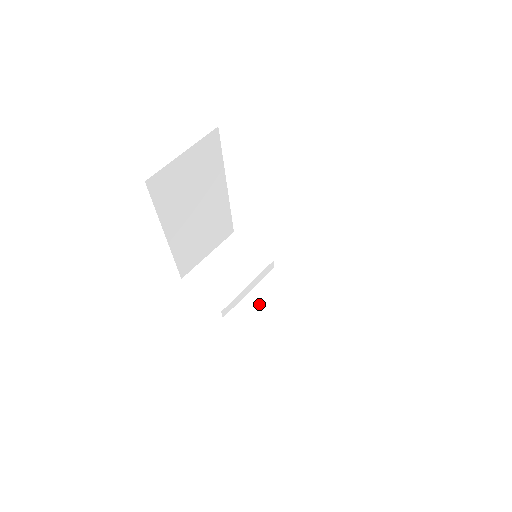
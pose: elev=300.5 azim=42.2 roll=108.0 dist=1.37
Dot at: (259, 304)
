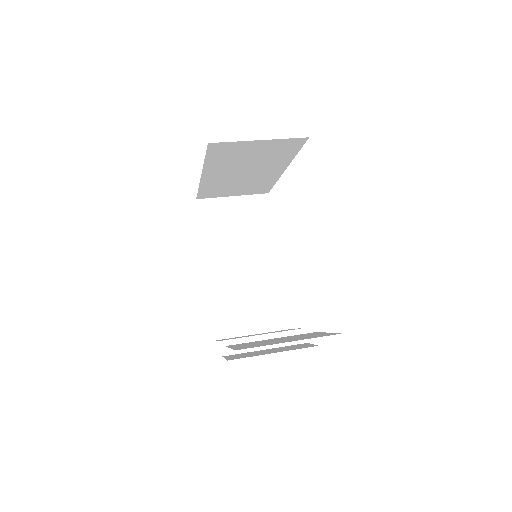
Dot at: (266, 352)
